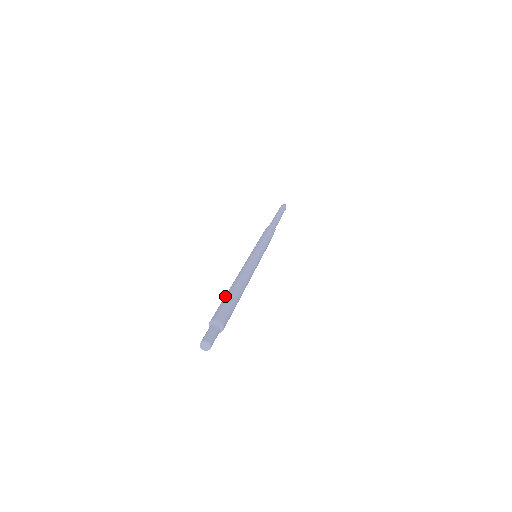
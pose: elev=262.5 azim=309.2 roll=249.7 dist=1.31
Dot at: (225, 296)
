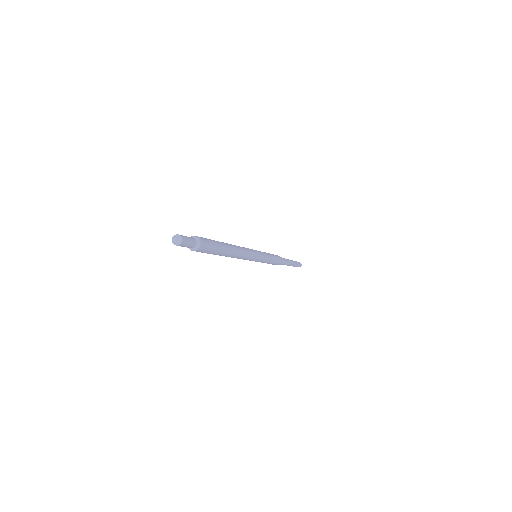
Dot at: occluded
